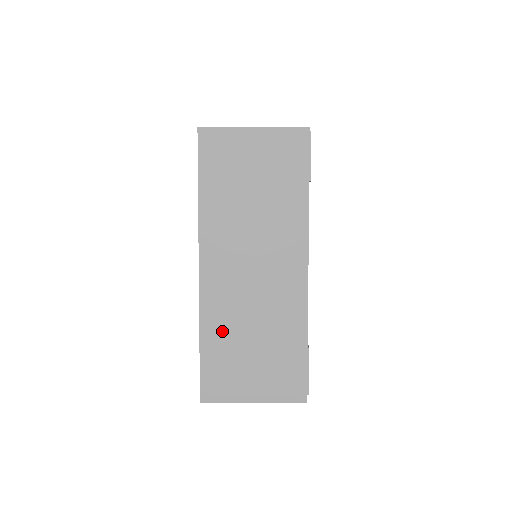
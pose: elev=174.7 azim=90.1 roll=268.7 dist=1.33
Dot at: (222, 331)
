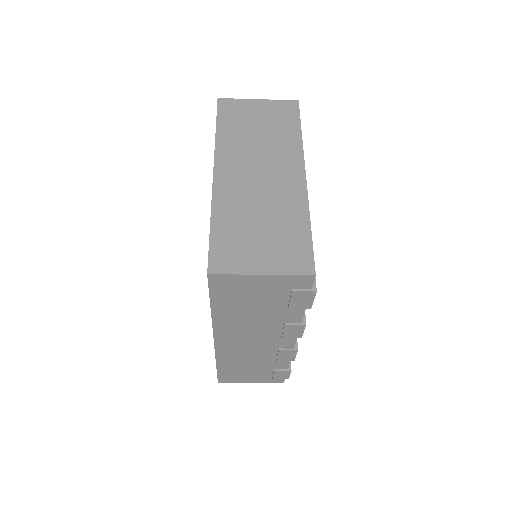
Dot at: (232, 216)
